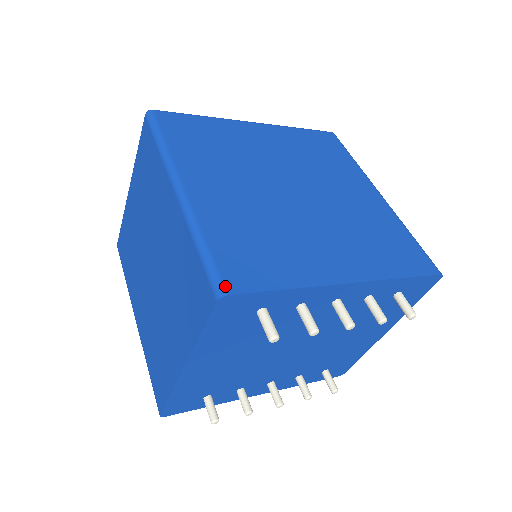
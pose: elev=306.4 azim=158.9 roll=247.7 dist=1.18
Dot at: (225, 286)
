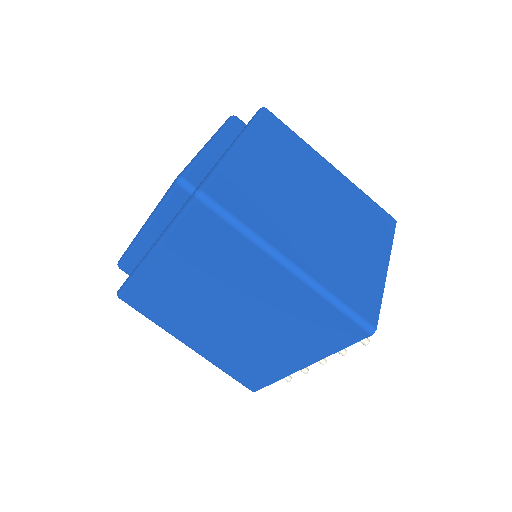
Dot at: (250, 389)
